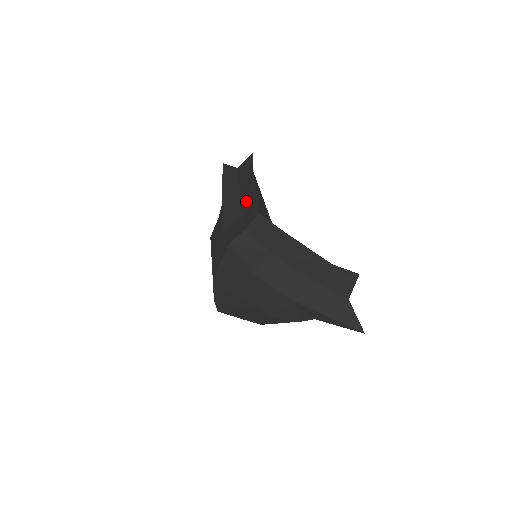
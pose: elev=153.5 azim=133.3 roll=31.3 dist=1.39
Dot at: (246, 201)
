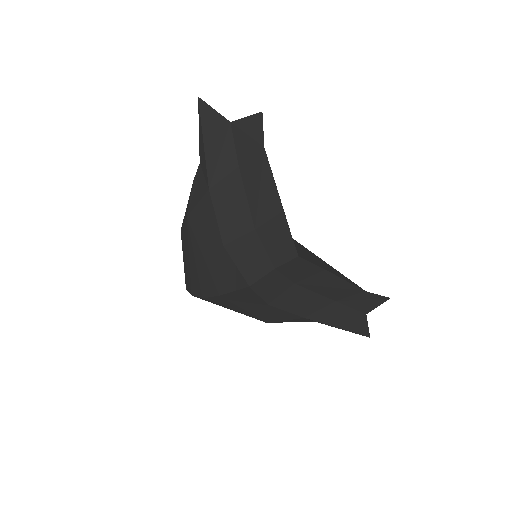
Dot at: (260, 203)
